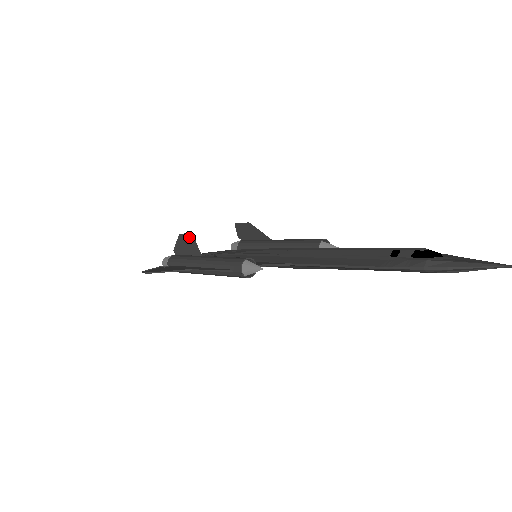
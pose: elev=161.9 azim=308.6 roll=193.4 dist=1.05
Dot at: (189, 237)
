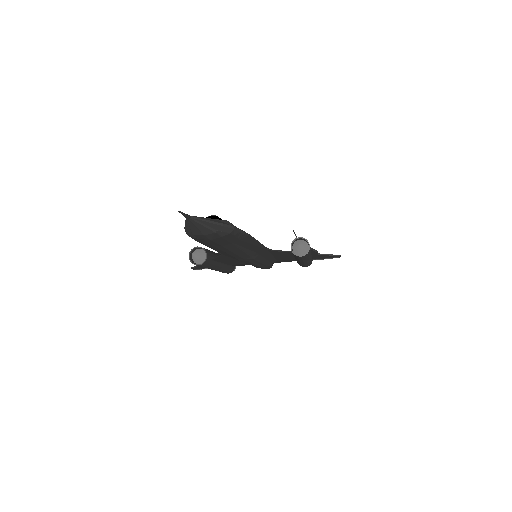
Dot at: occluded
